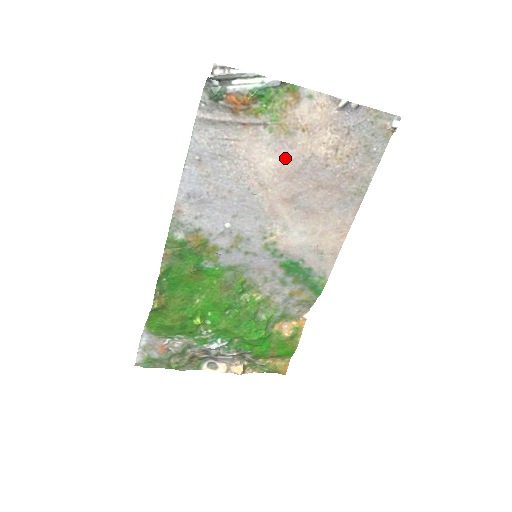
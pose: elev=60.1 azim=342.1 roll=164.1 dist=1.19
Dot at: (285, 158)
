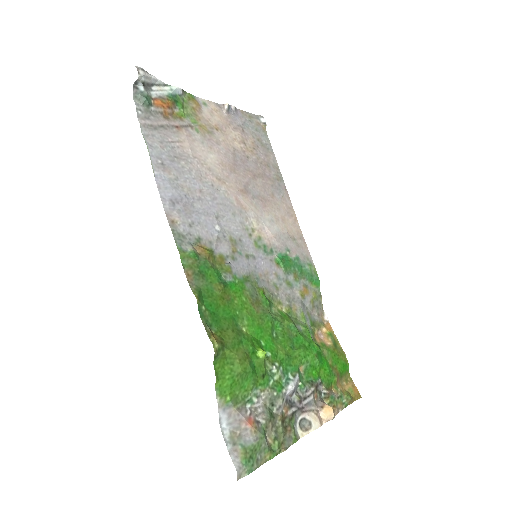
Dot at: (220, 153)
